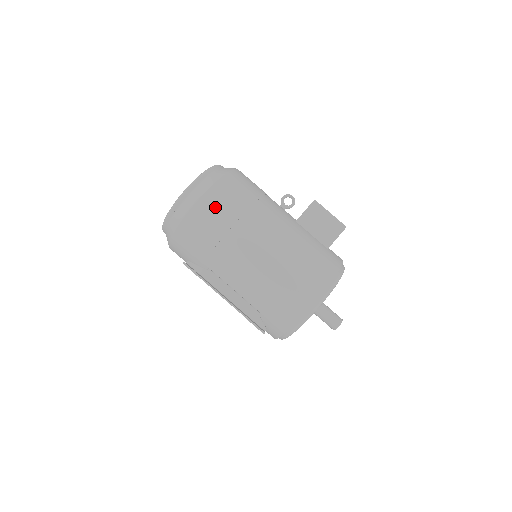
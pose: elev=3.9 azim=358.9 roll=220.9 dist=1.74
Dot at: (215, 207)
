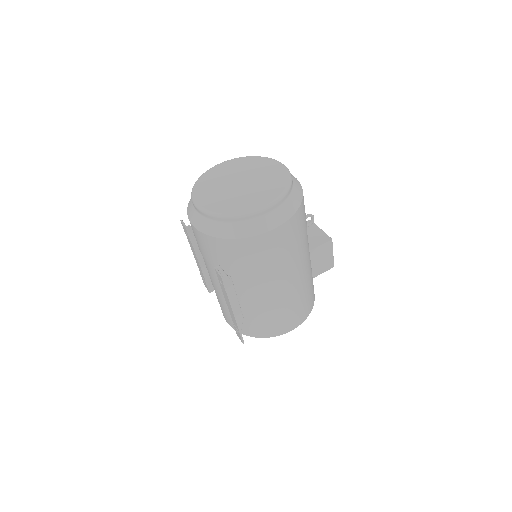
Dot at: (280, 241)
